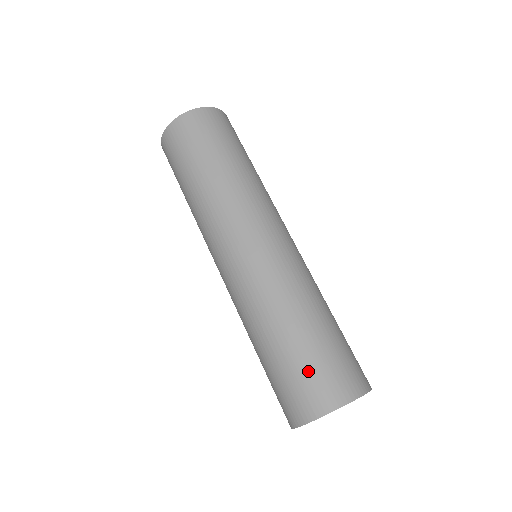
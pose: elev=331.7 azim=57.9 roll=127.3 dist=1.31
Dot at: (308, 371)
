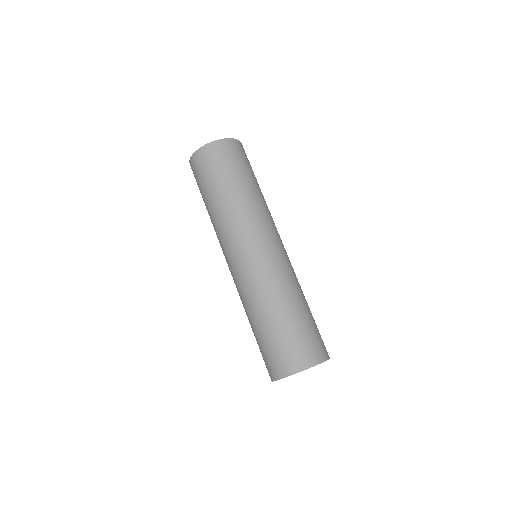
Dot at: (299, 338)
